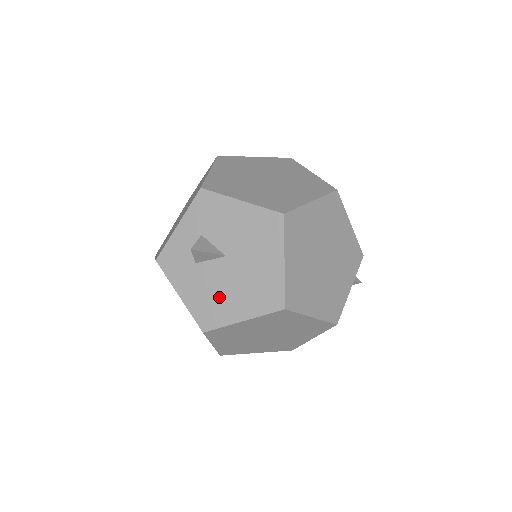
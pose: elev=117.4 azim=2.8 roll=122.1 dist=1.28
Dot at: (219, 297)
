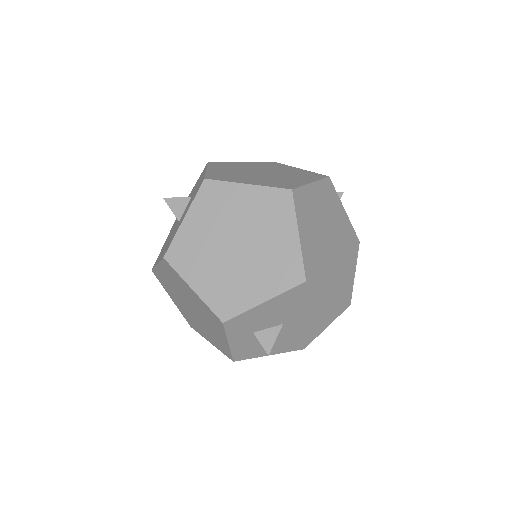
Dot at: (299, 335)
